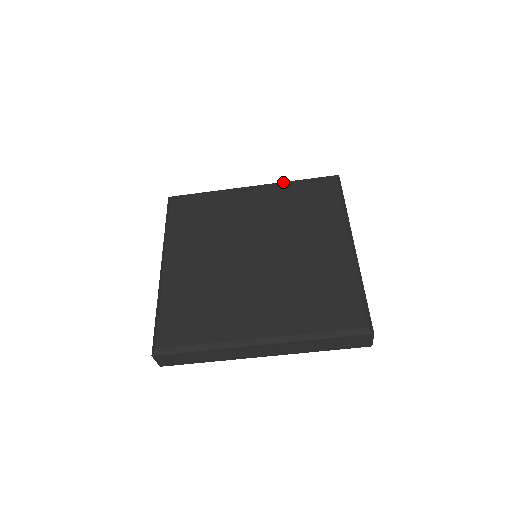
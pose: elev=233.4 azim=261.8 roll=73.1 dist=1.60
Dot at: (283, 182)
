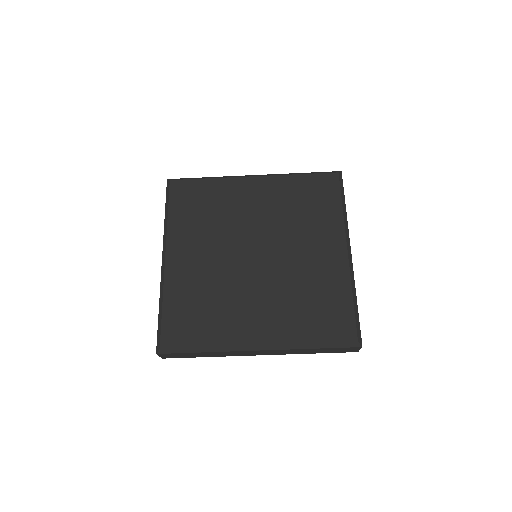
Dot at: (285, 175)
